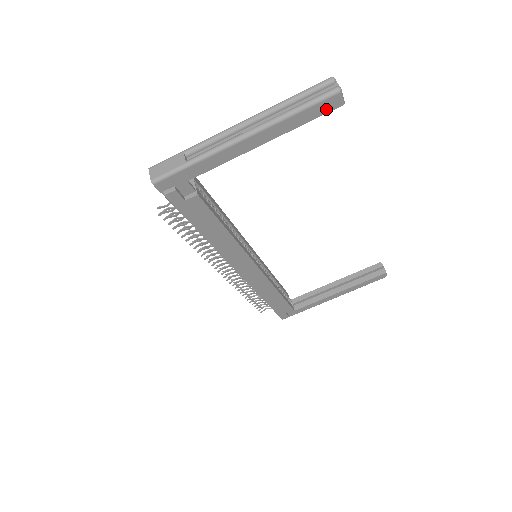
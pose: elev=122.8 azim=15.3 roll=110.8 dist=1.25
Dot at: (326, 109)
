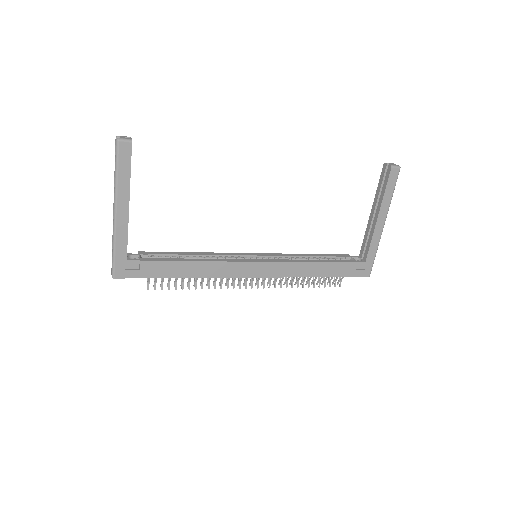
Dot at: (128, 154)
